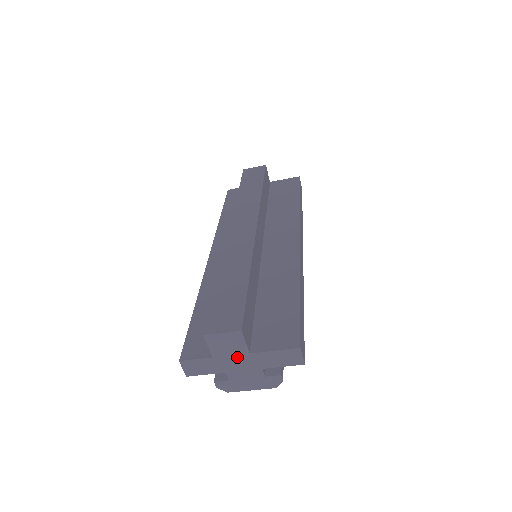
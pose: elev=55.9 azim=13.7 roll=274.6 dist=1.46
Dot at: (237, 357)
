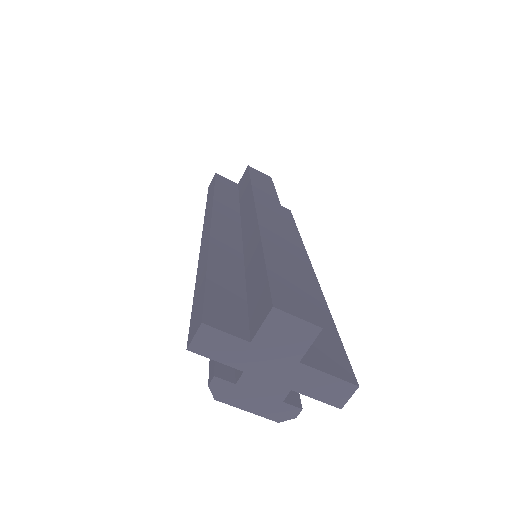
Dot at: (280, 359)
